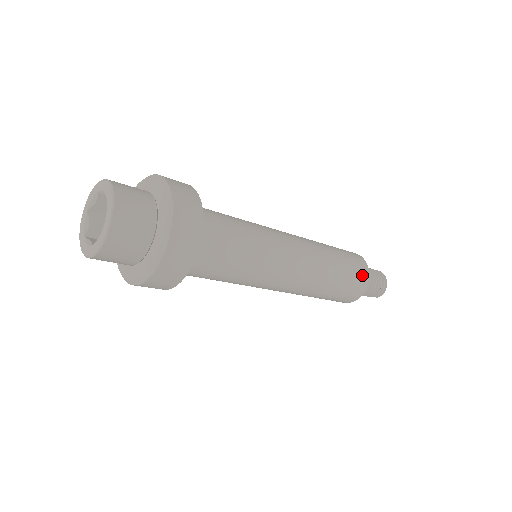
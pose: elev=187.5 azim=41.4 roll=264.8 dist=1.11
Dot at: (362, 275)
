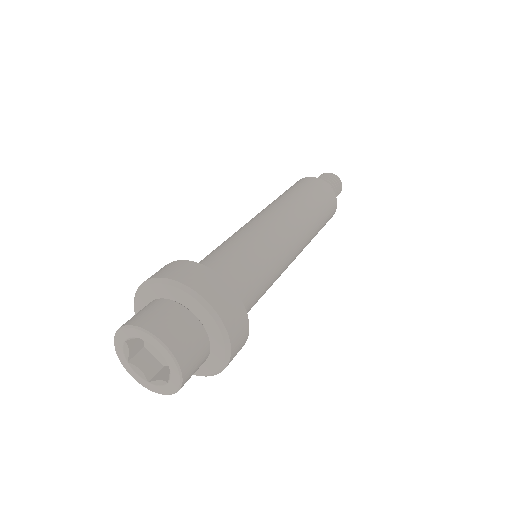
Dot at: (332, 214)
